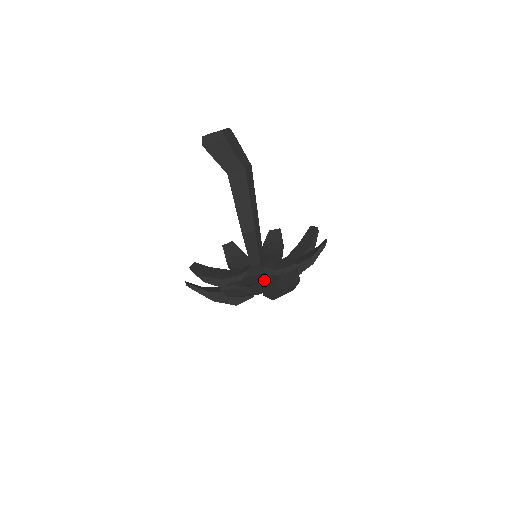
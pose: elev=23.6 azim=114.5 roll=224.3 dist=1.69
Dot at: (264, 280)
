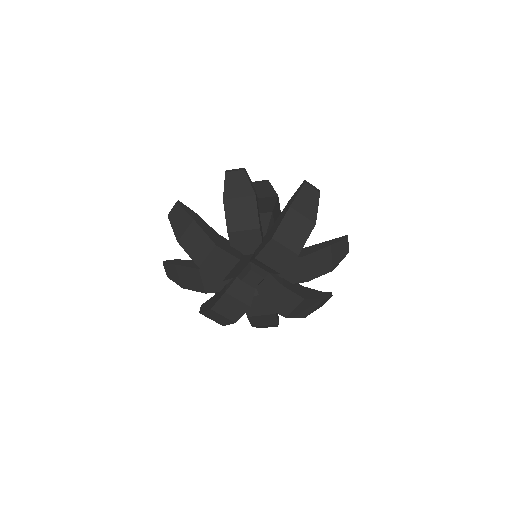
Dot at: occluded
